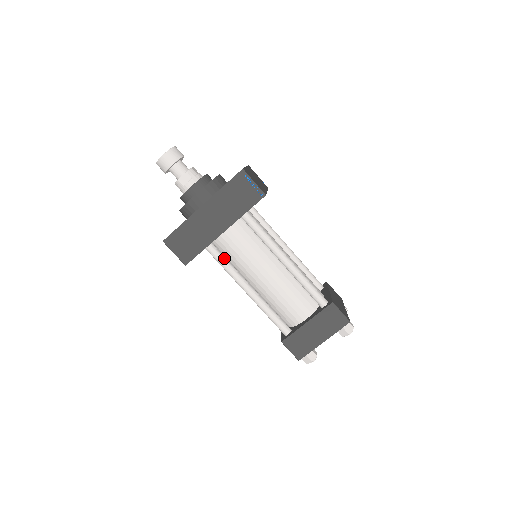
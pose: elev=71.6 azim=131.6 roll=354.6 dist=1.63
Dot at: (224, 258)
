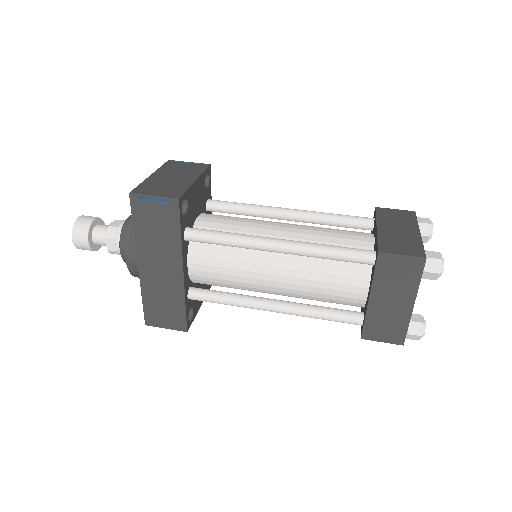
Dot at: (215, 294)
